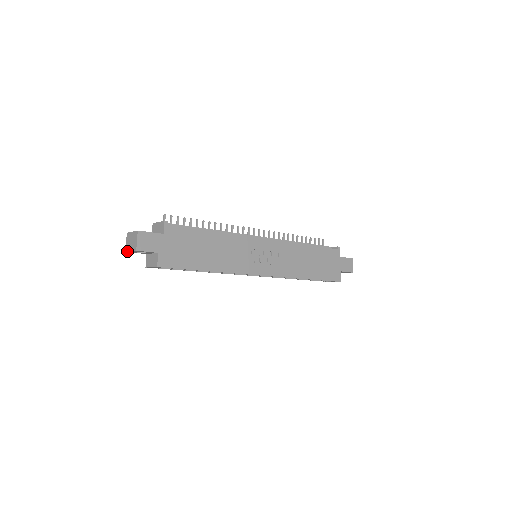
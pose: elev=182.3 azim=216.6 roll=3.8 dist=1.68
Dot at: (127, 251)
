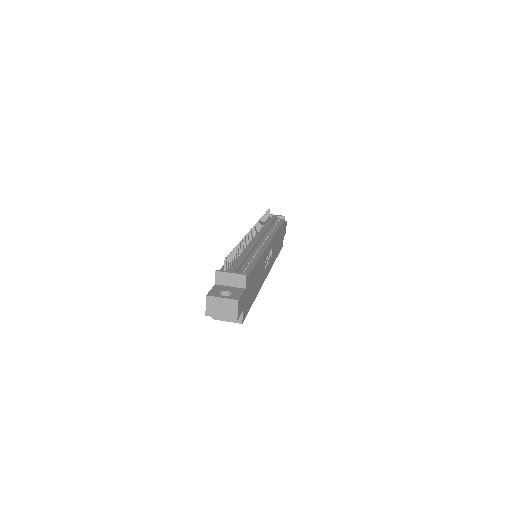
Dot at: (211, 316)
